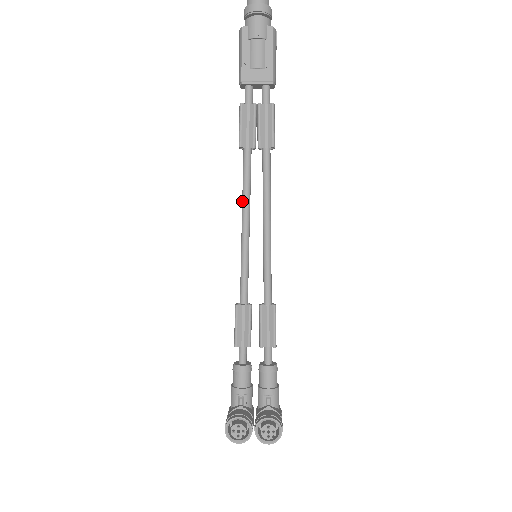
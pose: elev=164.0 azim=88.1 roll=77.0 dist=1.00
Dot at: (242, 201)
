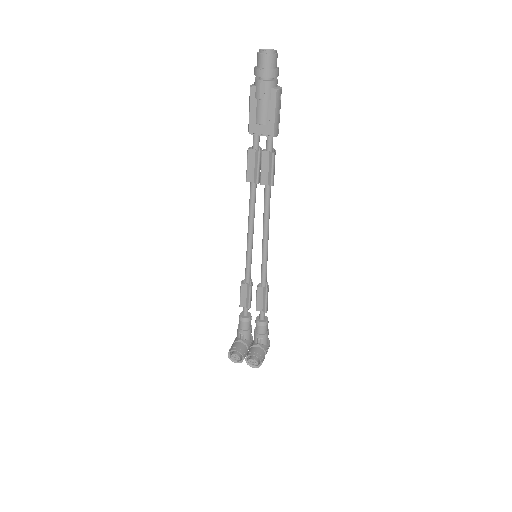
Dot at: (248, 218)
